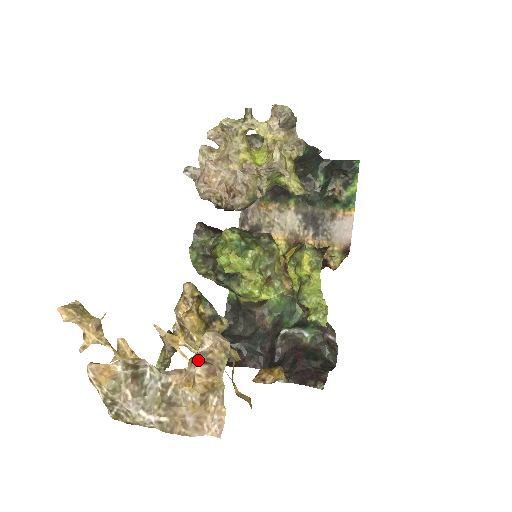
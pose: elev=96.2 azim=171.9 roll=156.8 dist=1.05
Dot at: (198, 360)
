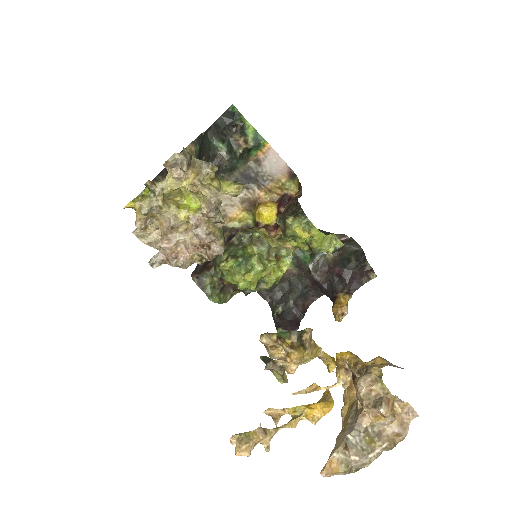
Dot at: (371, 404)
